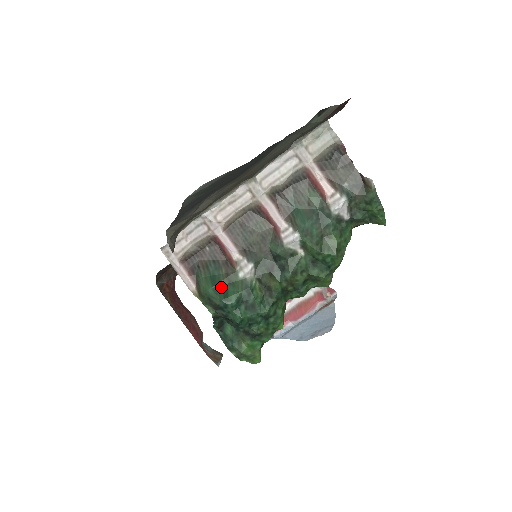
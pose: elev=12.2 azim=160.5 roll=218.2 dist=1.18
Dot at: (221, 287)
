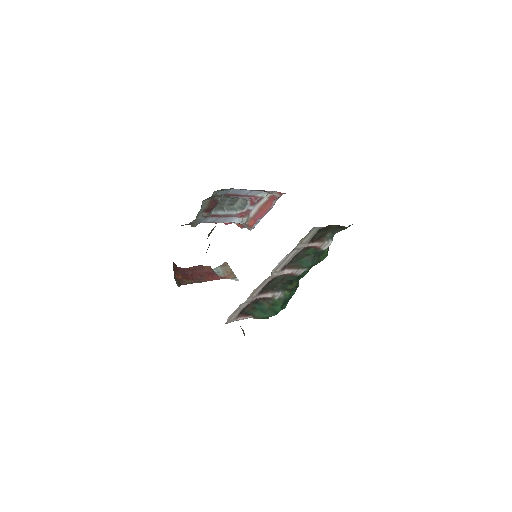
Dot at: (269, 310)
